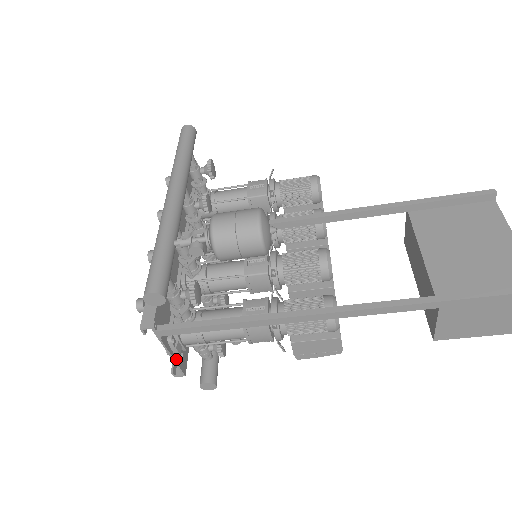
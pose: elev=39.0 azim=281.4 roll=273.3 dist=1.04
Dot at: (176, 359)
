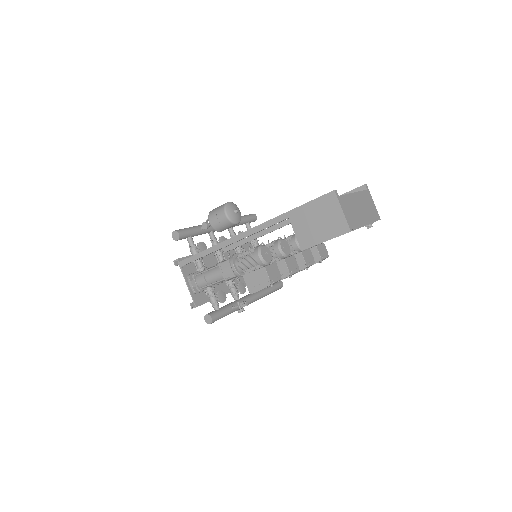
Dot at: (191, 291)
